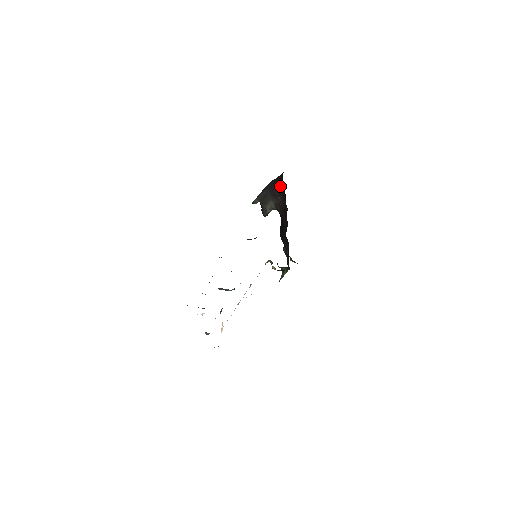
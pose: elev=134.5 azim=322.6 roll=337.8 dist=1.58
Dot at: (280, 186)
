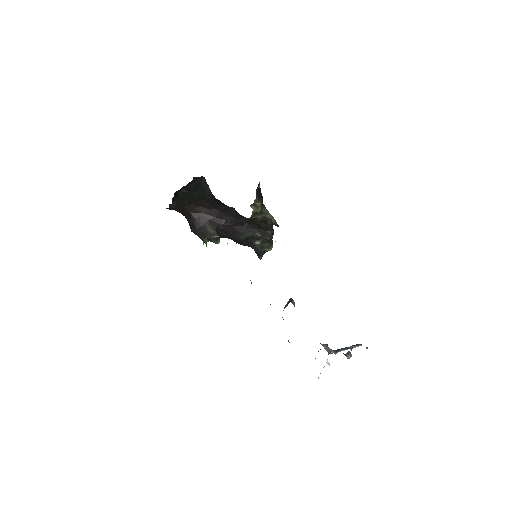
Dot at: (195, 215)
